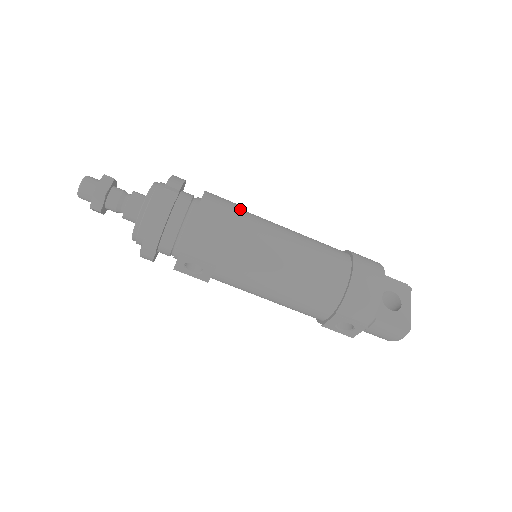
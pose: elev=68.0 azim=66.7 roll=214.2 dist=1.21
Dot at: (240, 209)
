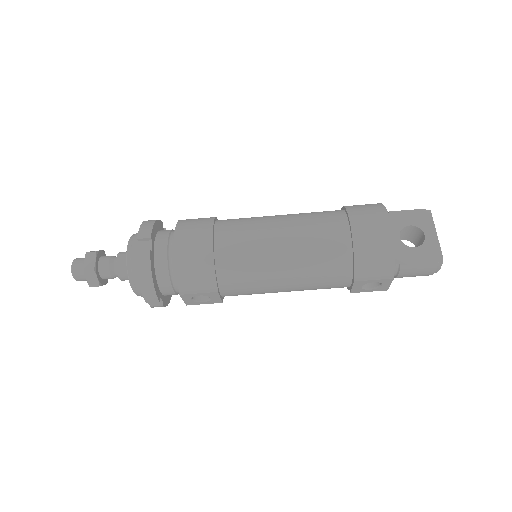
Dot at: (217, 222)
